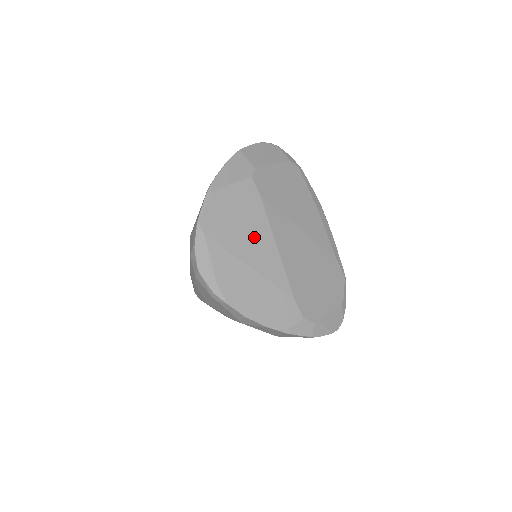
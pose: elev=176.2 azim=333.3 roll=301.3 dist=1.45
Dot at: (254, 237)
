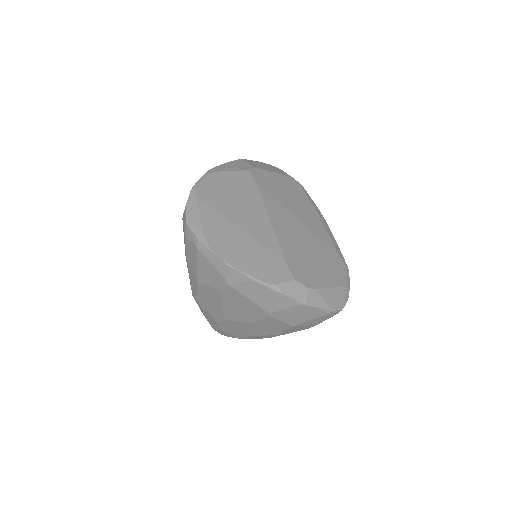
Dot at: (247, 208)
